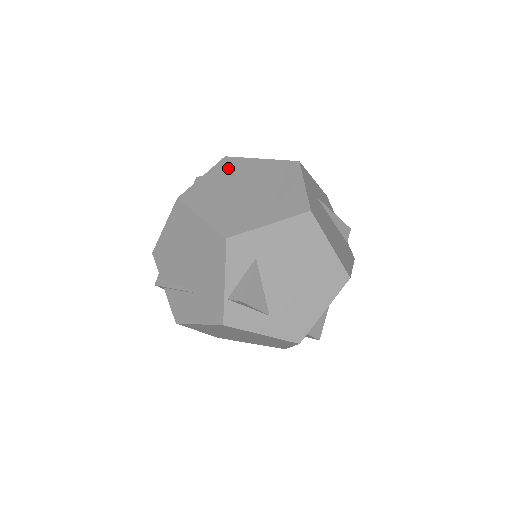
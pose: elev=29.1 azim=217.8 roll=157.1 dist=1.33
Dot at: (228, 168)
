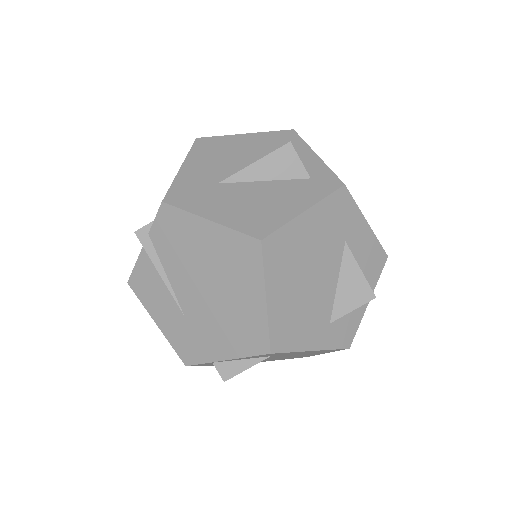
Dot at: (335, 216)
